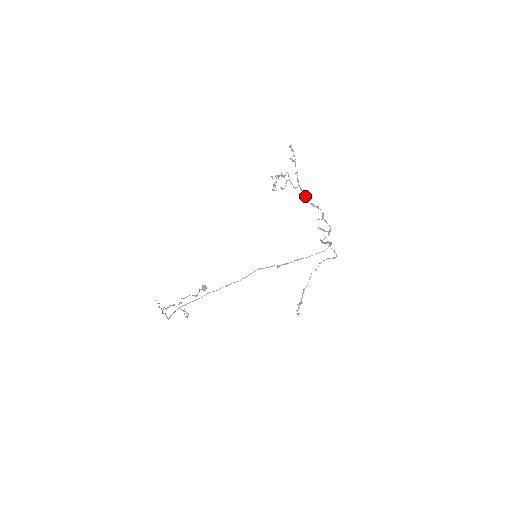
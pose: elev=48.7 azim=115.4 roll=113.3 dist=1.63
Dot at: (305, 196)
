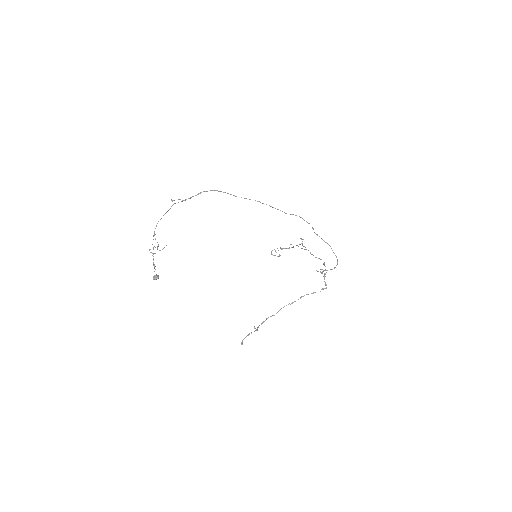
Dot at: occluded
